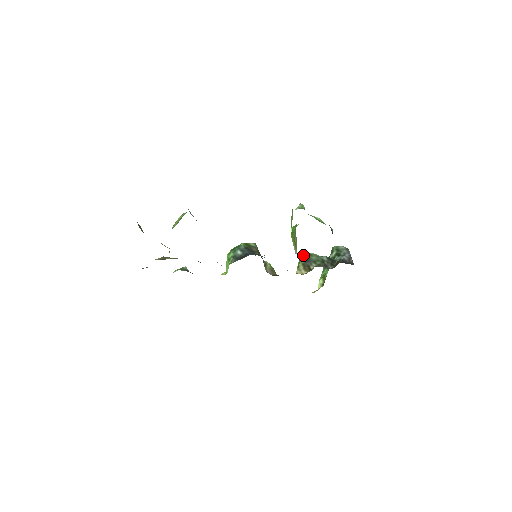
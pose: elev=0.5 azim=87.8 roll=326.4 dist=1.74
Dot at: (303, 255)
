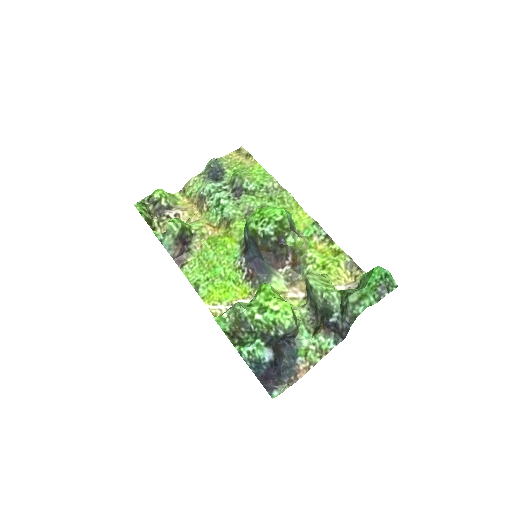
Dot at: (306, 280)
